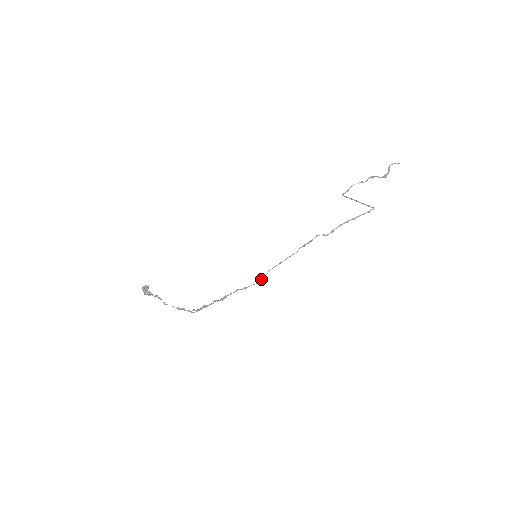
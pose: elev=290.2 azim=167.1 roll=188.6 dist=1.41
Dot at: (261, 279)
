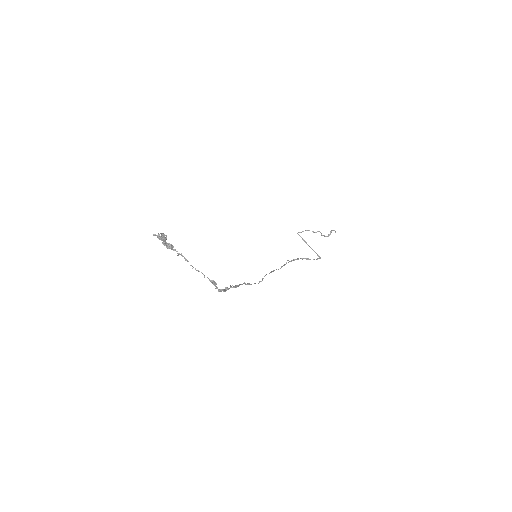
Dot at: (260, 281)
